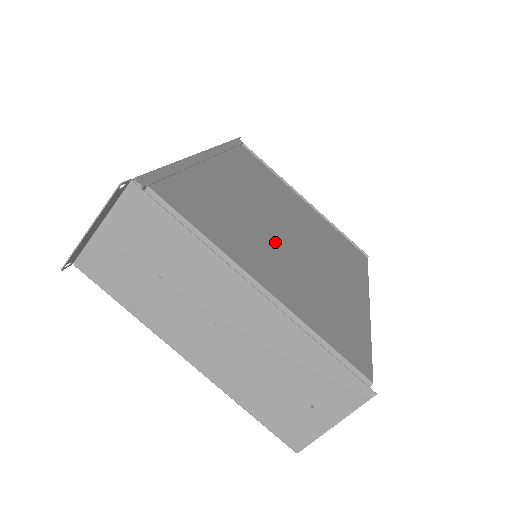
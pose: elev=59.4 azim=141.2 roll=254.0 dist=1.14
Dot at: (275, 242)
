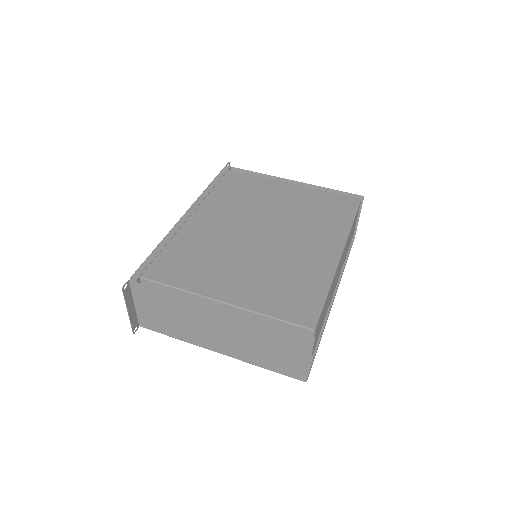
Dot at: (243, 254)
